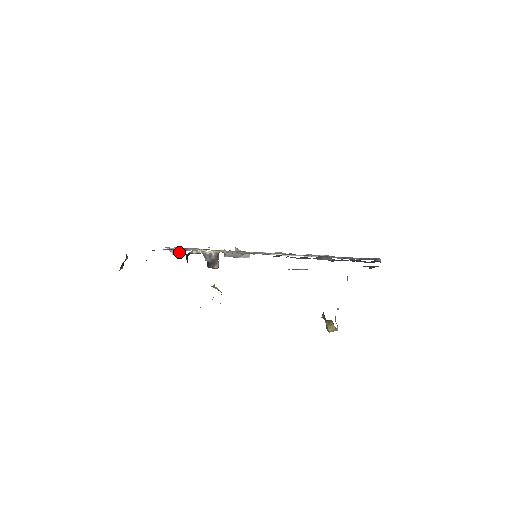
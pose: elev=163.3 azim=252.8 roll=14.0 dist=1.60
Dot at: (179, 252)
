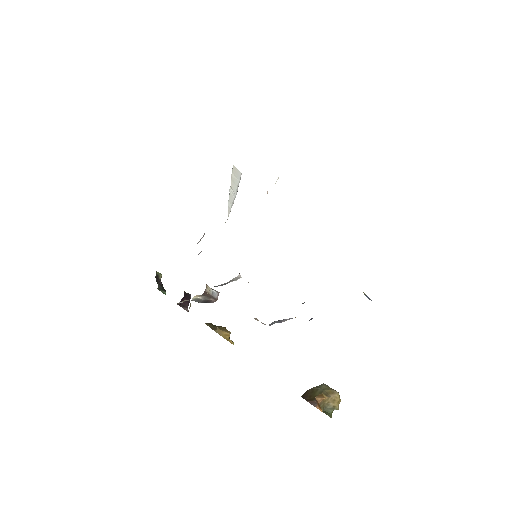
Dot at: occluded
